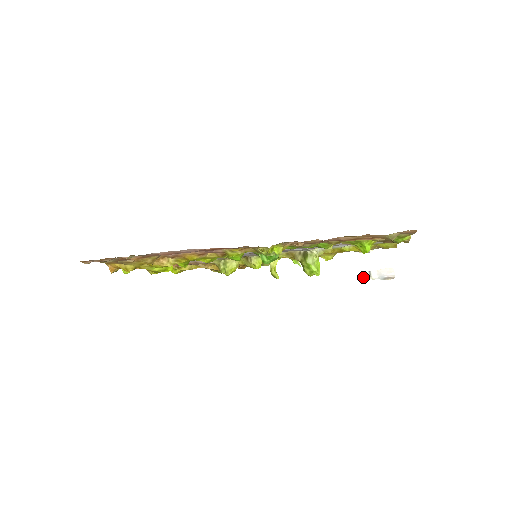
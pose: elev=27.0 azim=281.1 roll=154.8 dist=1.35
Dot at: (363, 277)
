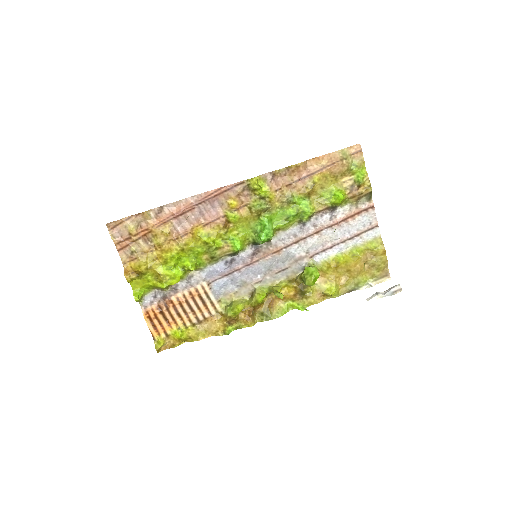
Dot at: (371, 298)
